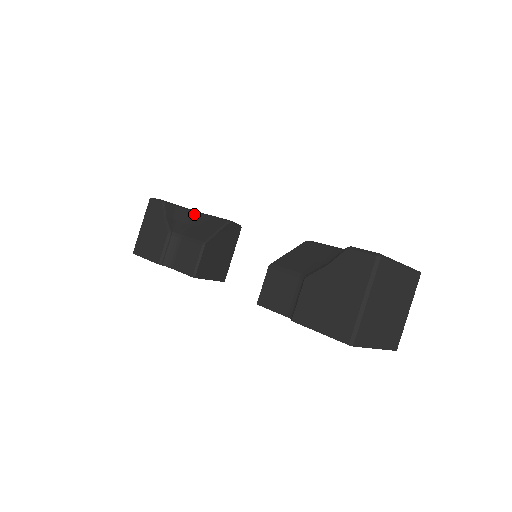
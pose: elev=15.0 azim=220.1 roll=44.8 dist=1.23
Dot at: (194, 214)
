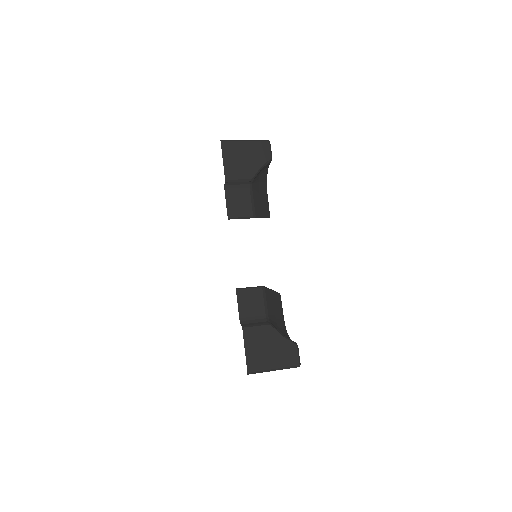
Dot at: (265, 182)
